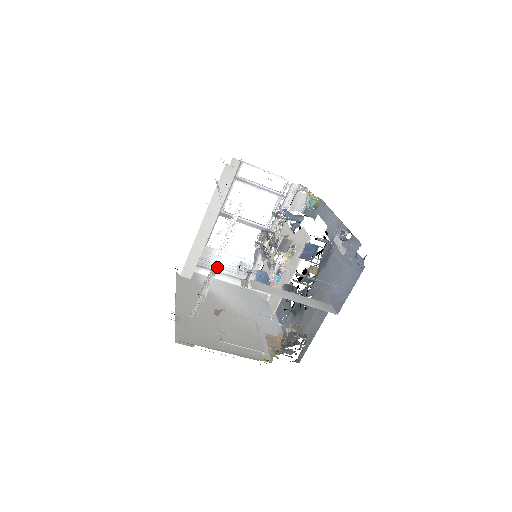
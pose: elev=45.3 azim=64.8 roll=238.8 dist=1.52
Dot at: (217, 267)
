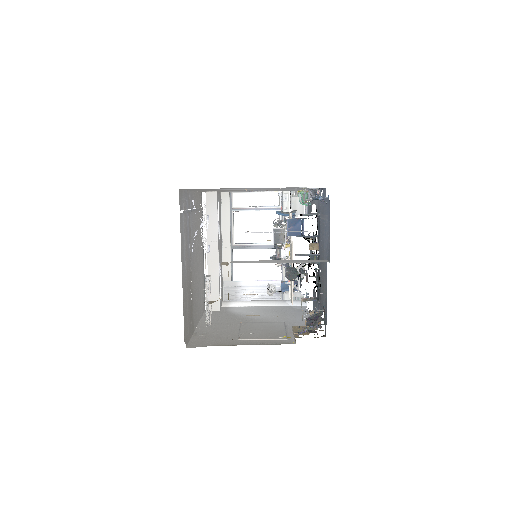
Dot at: (249, 298)
